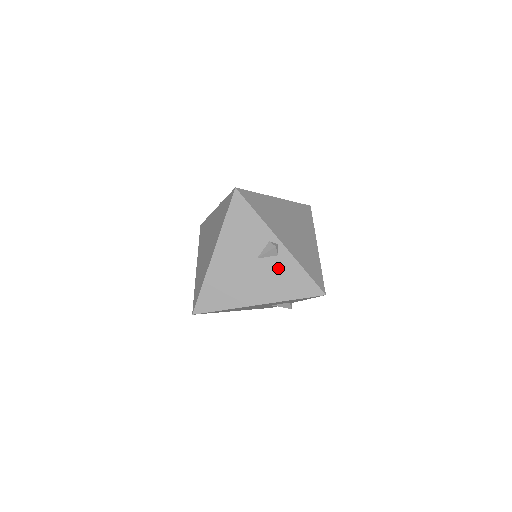
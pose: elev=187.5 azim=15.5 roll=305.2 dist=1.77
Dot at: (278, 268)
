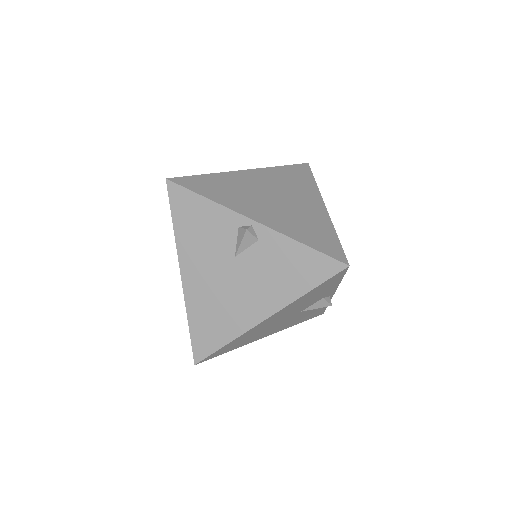
Dot at: (267, 257)
